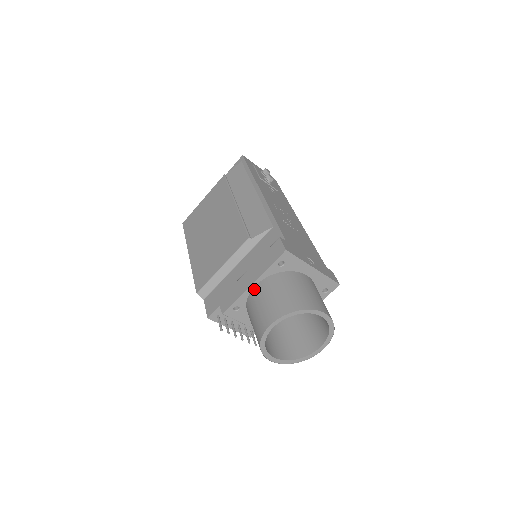
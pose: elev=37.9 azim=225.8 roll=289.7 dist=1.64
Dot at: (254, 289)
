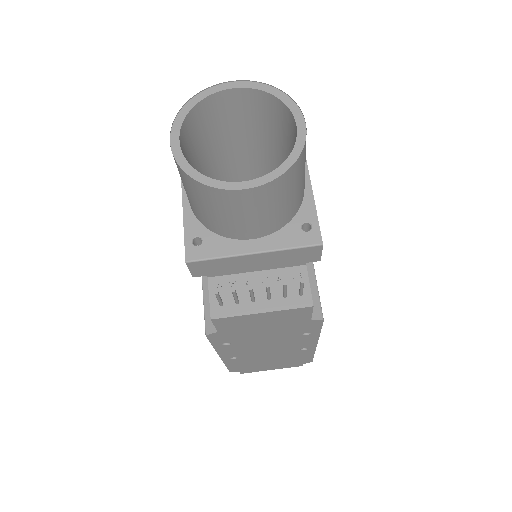
Dot at: (187, 197)
